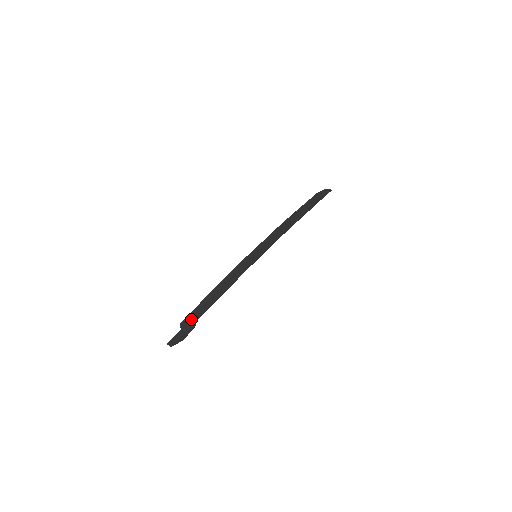
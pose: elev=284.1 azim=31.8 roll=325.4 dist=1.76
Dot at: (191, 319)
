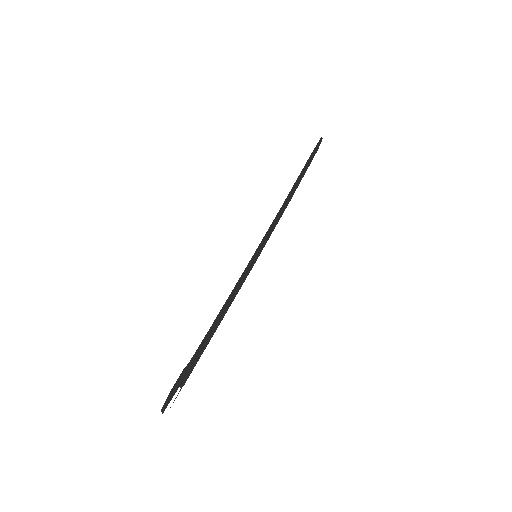
Dot at: occluded
